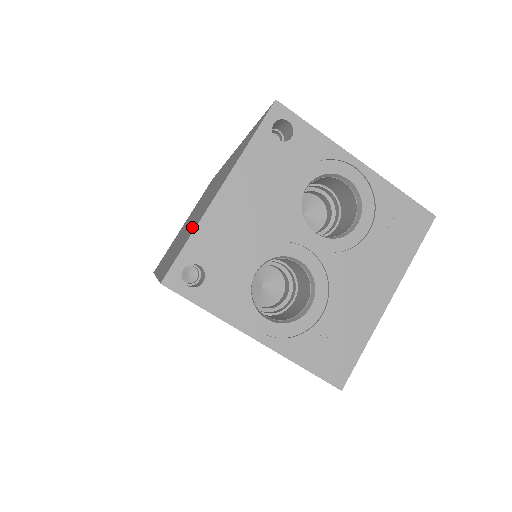
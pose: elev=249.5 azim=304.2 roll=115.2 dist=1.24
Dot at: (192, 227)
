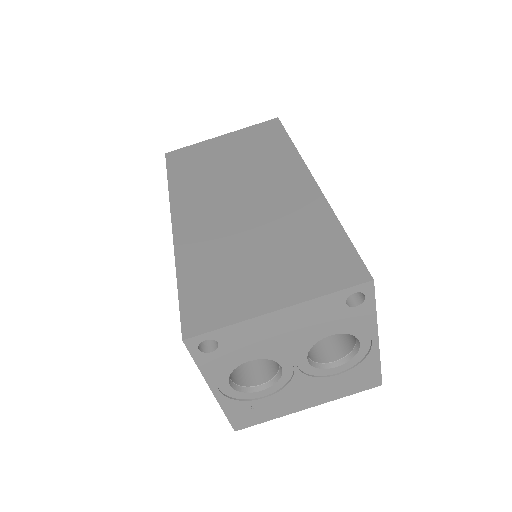
Dot at: (234, 286)
